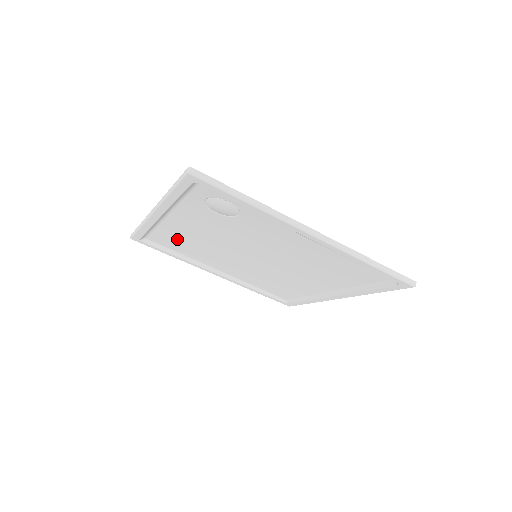
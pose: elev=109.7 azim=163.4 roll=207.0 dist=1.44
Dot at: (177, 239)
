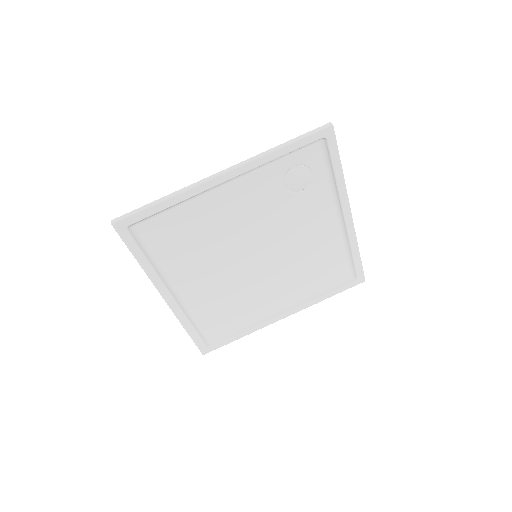
Dot at: (184, 228)
